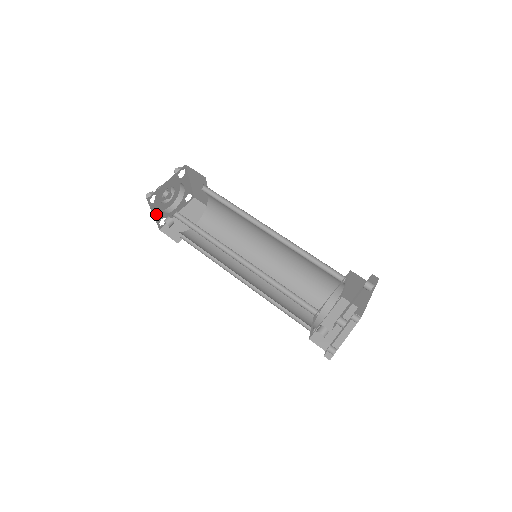
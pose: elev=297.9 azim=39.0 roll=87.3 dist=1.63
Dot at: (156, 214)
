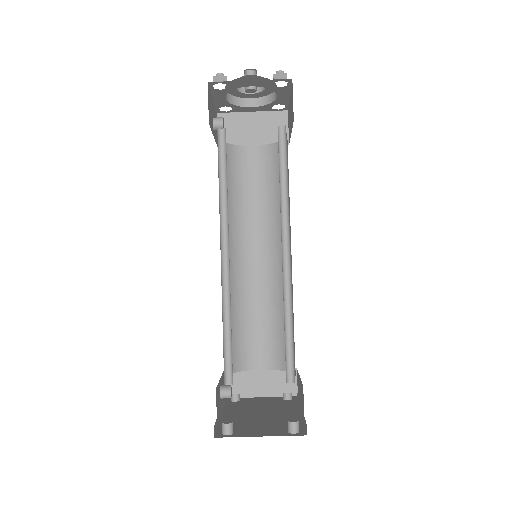
Dot at: (218, 99)
